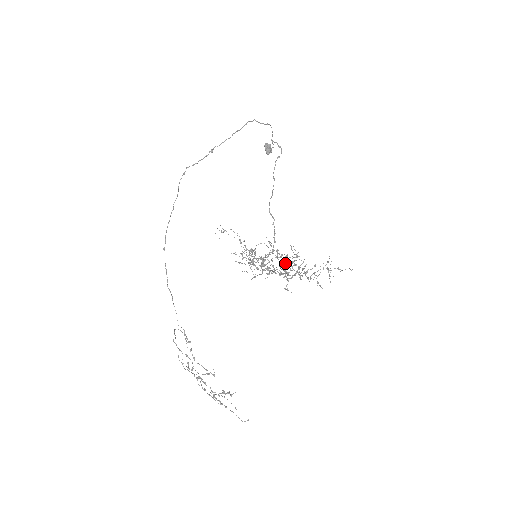
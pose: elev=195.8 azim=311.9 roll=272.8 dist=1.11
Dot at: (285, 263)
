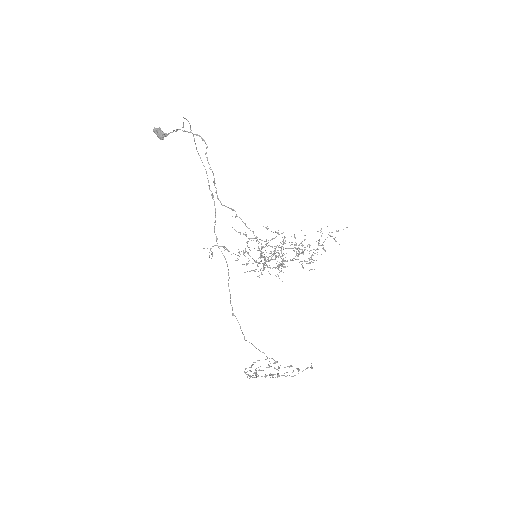
Dot at: occluded
